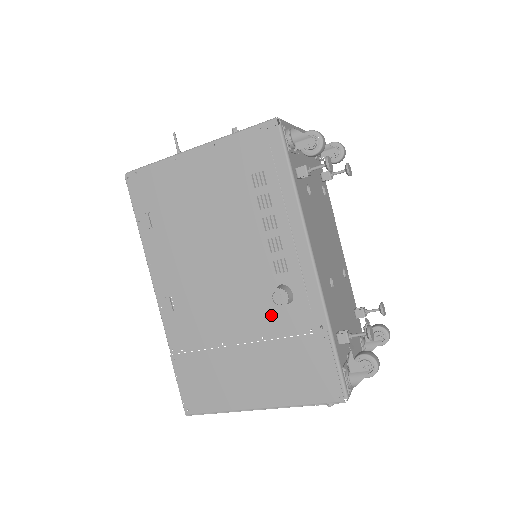
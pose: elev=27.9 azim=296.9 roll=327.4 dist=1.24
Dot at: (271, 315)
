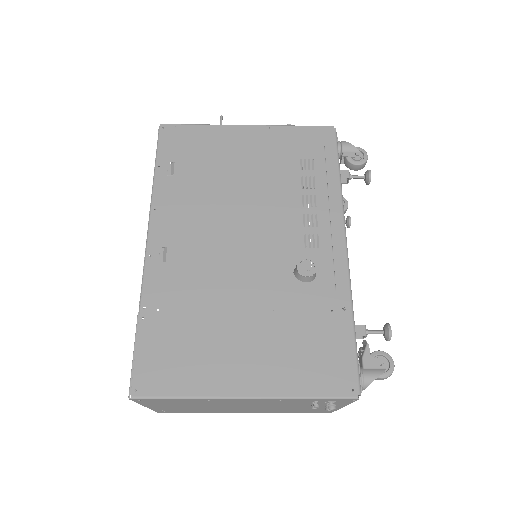
Dot at: (289, 287)
